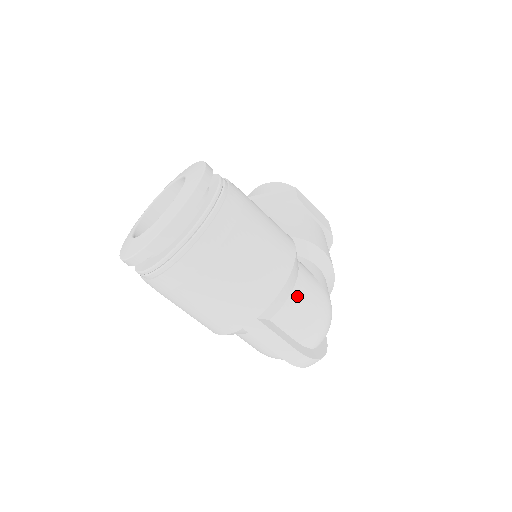
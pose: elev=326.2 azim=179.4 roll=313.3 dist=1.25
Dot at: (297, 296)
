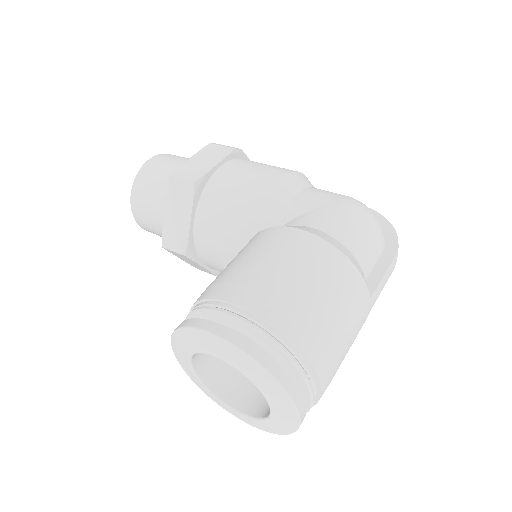
Dot at: (351, 244)
